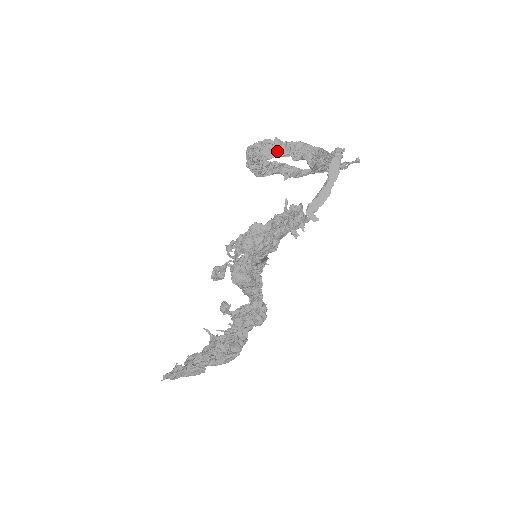
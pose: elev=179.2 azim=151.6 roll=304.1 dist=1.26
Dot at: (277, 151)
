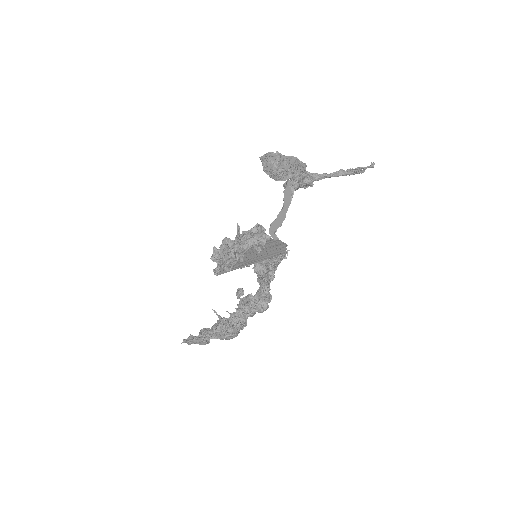
Dot at: (278, 164)
